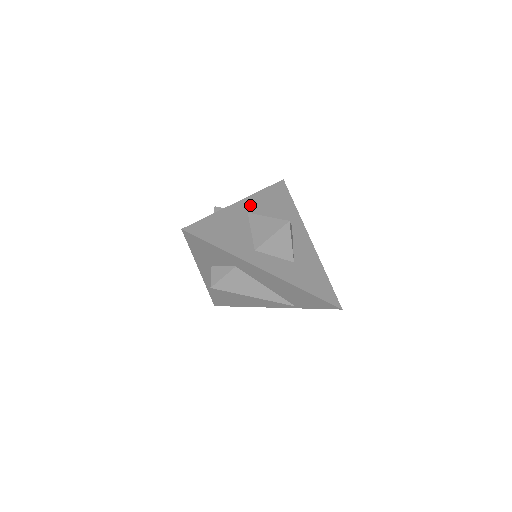
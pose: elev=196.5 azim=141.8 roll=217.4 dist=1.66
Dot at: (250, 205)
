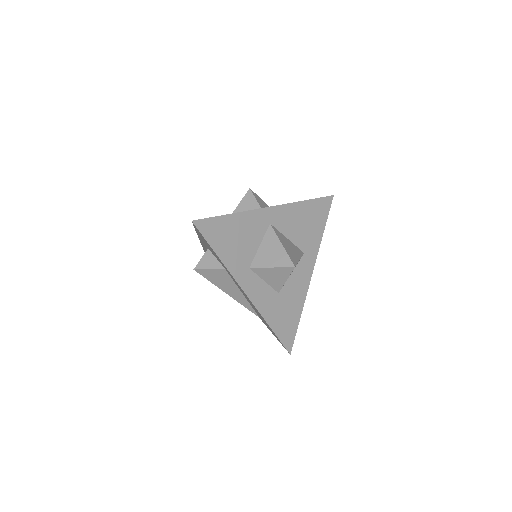
Dot at: (278, 215)
